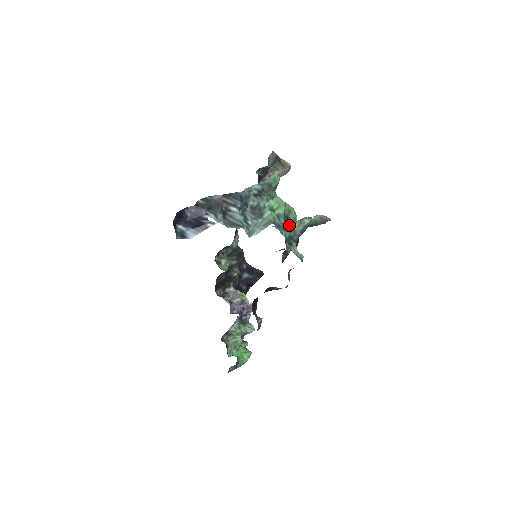
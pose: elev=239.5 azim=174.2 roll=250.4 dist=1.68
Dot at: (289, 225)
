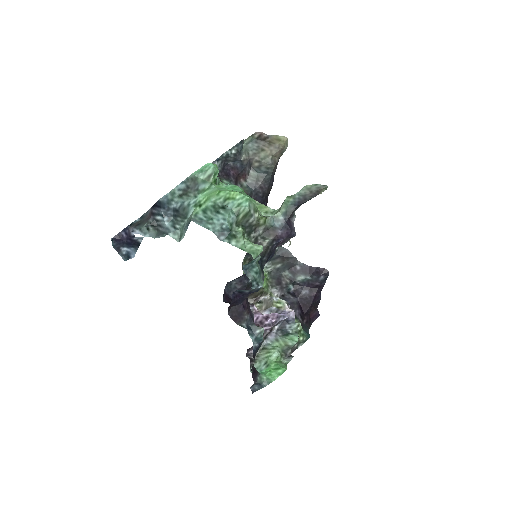
Dot at: (220, 216)
